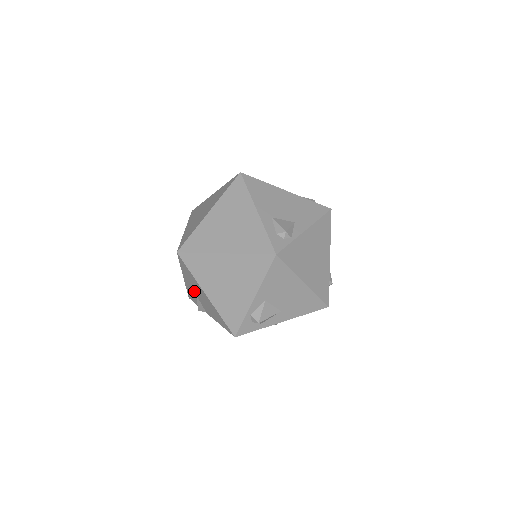
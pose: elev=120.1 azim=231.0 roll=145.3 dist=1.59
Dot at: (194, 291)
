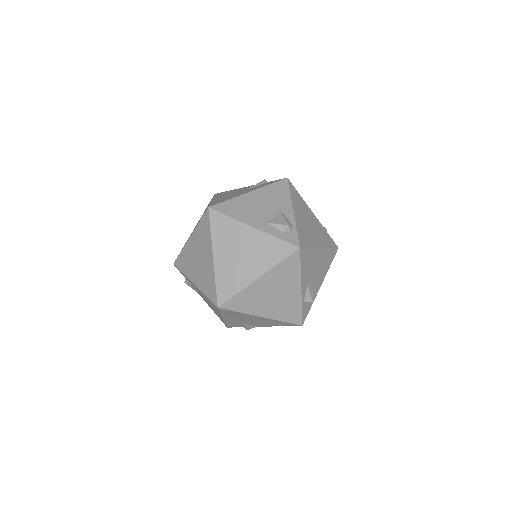
Dot at: (240, 321)
